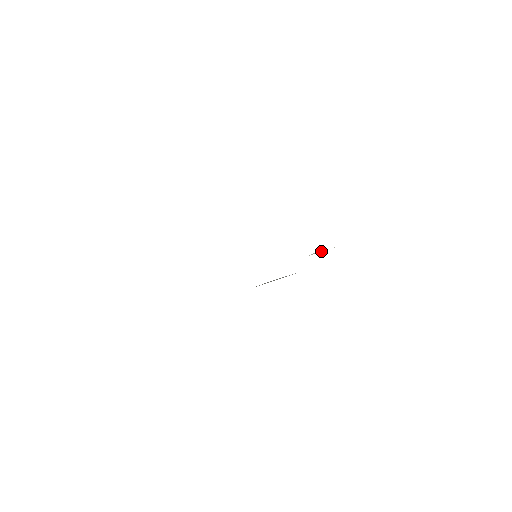
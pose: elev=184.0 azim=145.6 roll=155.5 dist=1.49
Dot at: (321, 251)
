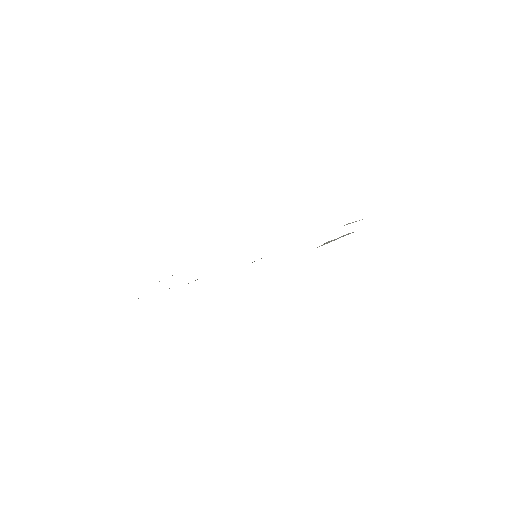
Dot at: (353, 222)
